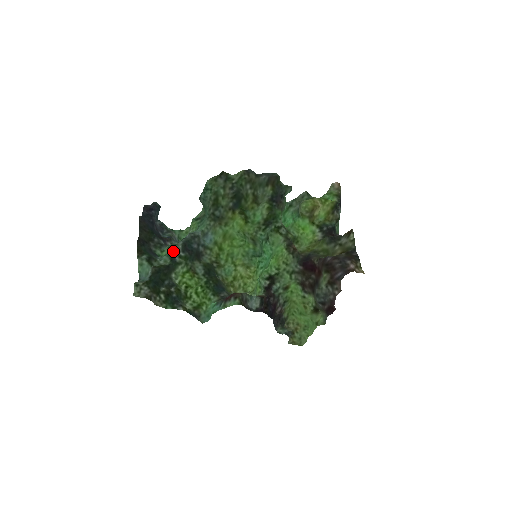
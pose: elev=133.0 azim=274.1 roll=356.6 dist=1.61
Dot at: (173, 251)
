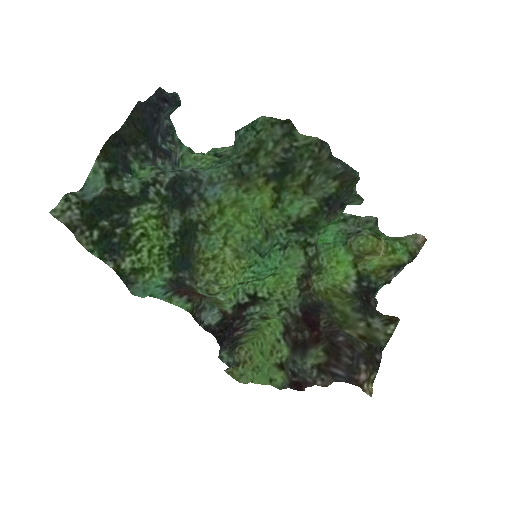
Dot at: (153, 180)
